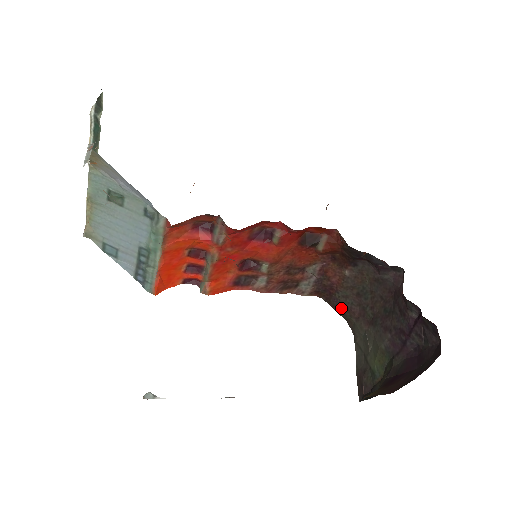
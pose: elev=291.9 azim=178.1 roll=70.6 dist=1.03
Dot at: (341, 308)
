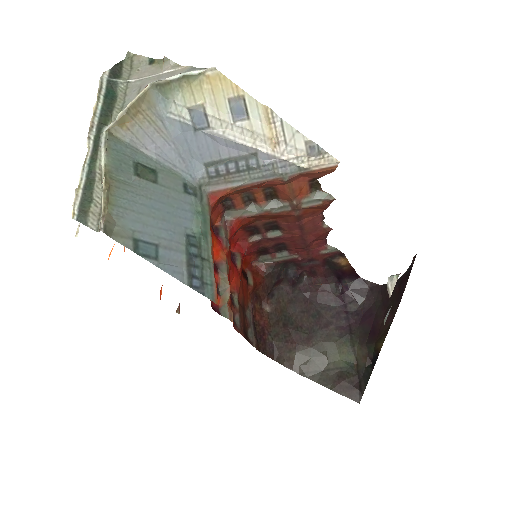
Dot at: (278, 350)
